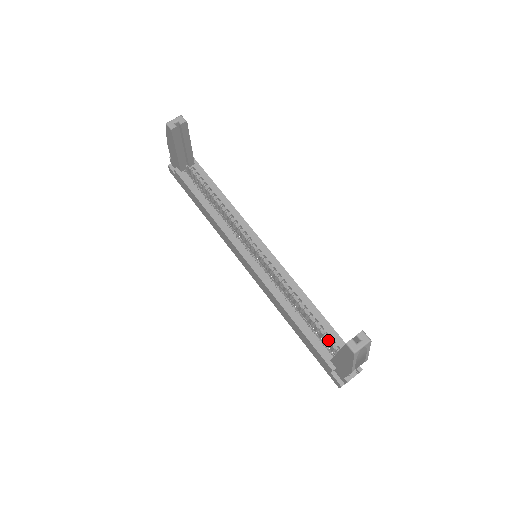
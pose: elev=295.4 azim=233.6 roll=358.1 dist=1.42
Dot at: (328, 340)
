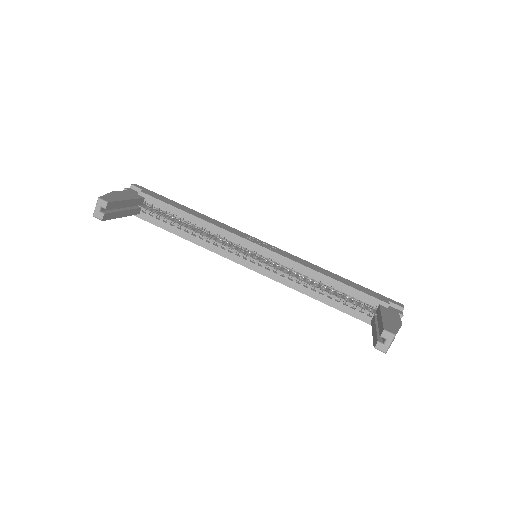
Dot at: occluded
